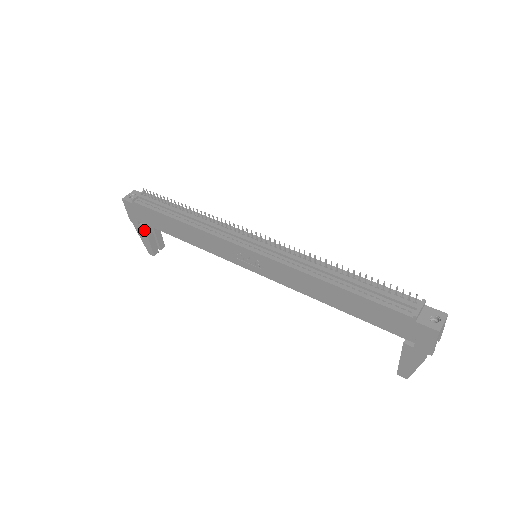
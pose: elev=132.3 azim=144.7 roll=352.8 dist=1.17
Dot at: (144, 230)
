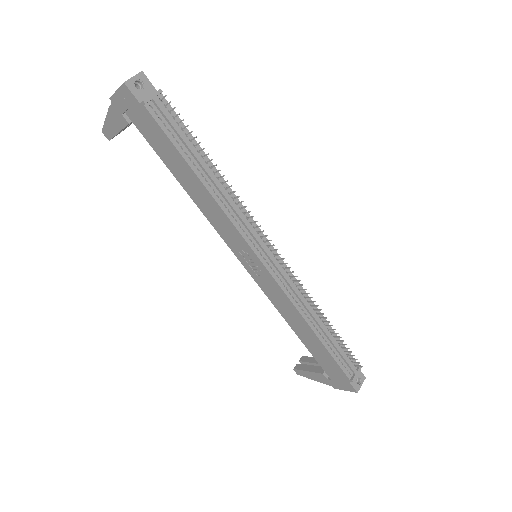
Dot at: (125, 124)
